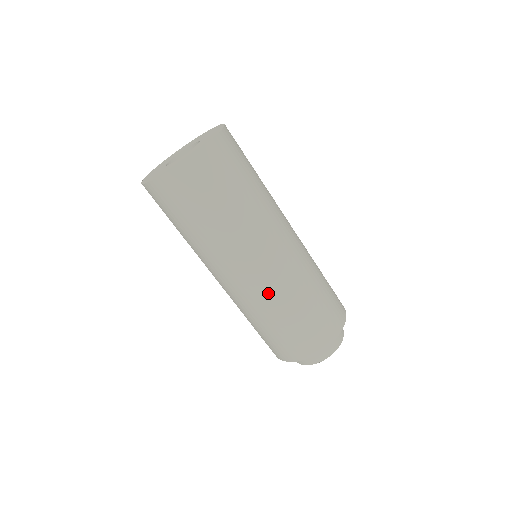
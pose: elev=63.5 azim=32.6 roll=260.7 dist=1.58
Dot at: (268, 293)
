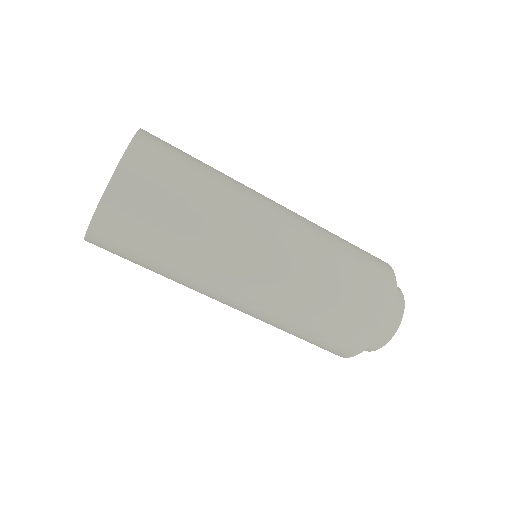
Dot at: (306, 245)
